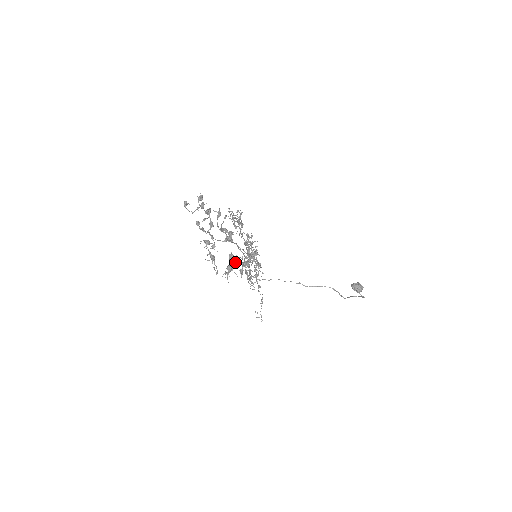
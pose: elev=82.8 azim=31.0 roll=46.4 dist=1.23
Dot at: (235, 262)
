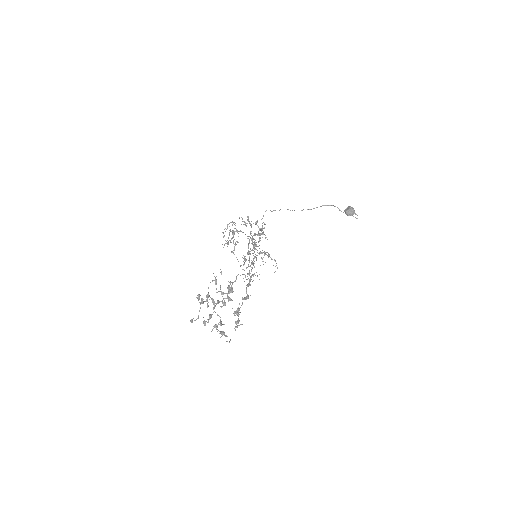
Dot at: (239, 310)
